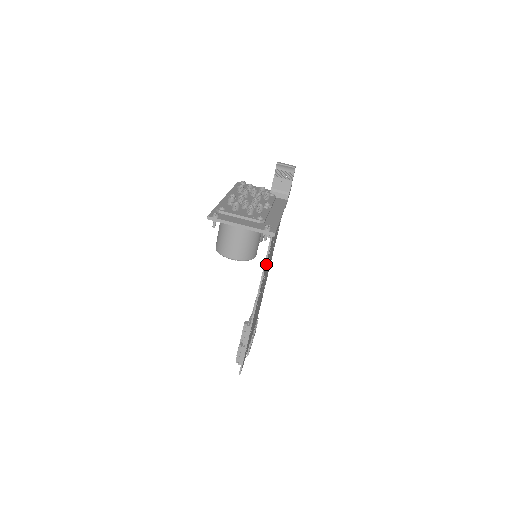
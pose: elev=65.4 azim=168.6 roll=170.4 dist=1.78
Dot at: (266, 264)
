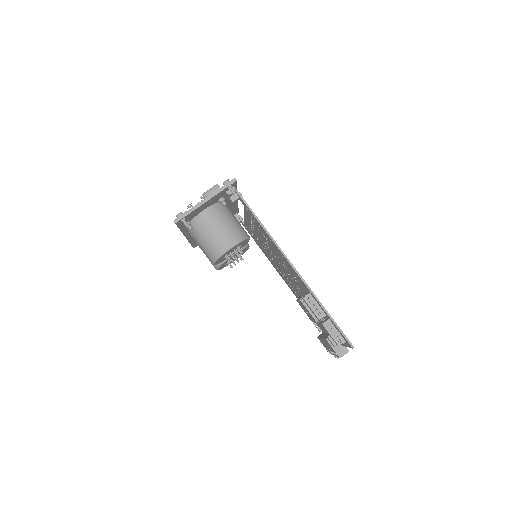
Dot at: occluded
